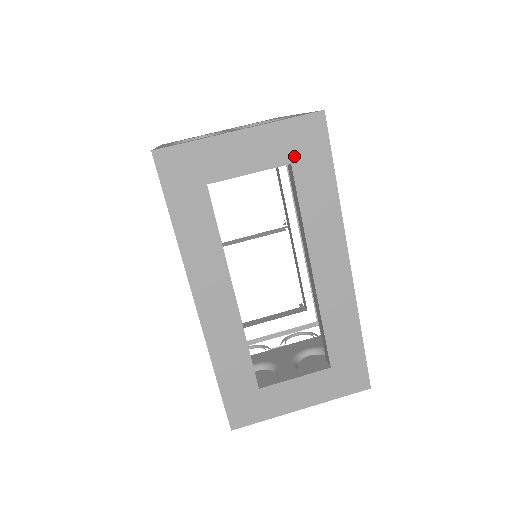
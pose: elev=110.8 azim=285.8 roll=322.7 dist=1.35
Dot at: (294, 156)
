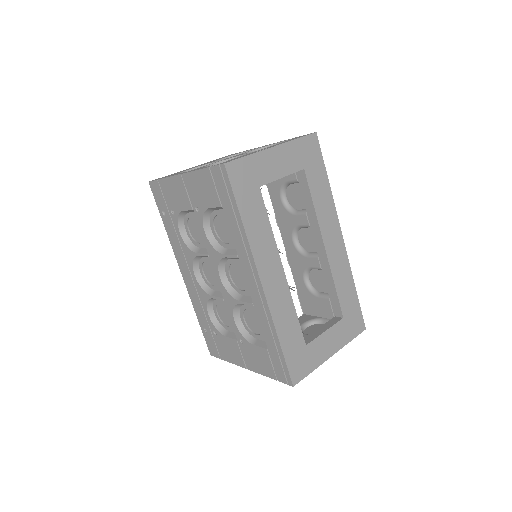
Dot at: (305, 163)
